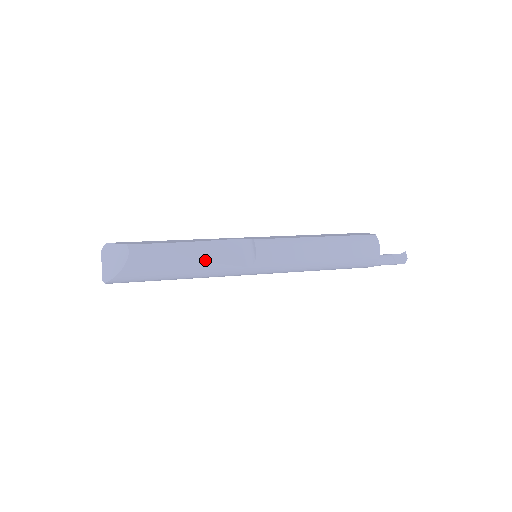
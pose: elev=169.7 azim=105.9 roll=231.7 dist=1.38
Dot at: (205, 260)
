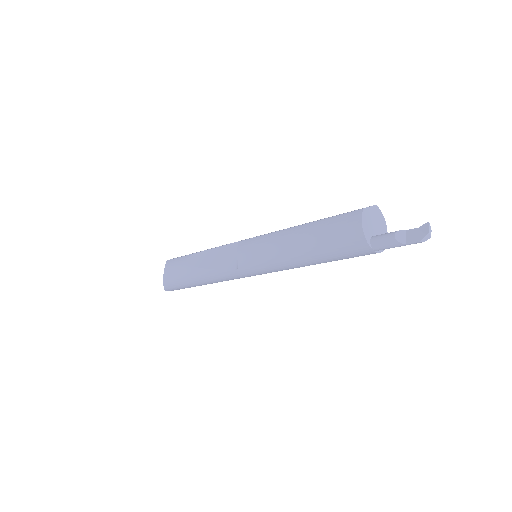
Dot at: (205, 267)
